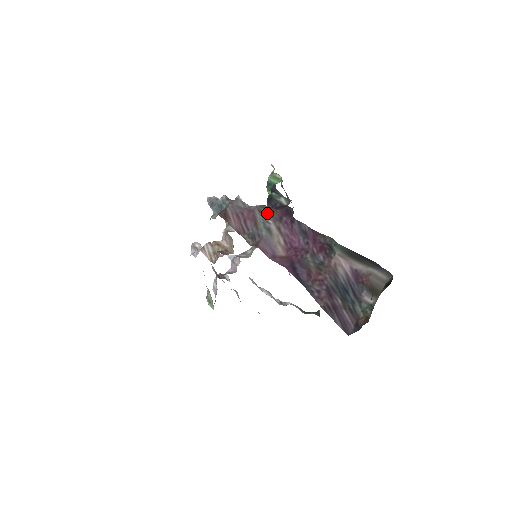
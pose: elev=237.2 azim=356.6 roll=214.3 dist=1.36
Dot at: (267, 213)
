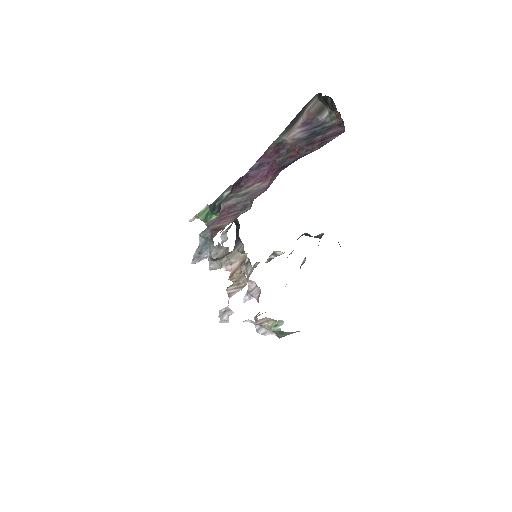
Dot at: (231, 195)
